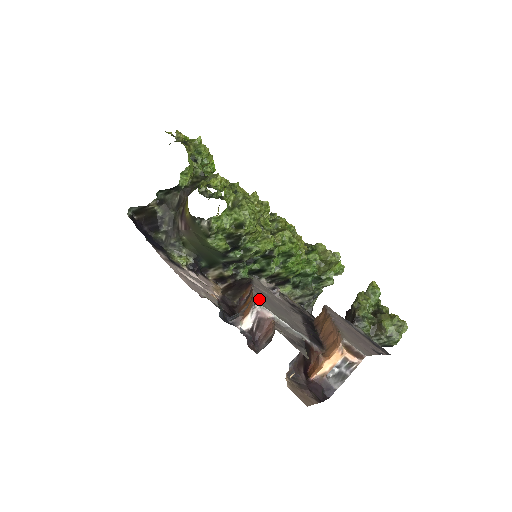
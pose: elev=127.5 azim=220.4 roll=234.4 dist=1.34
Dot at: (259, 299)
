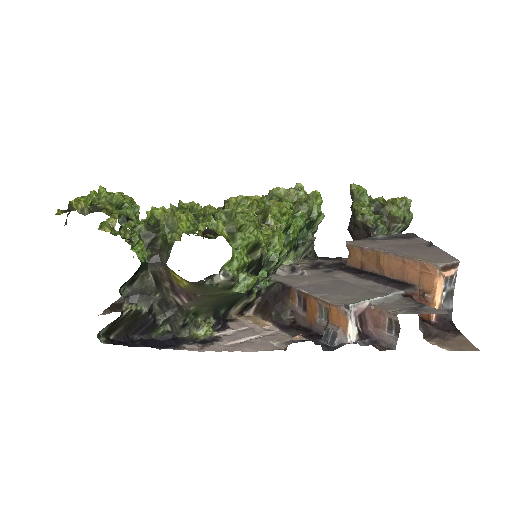
Dot at: (331, 298)
